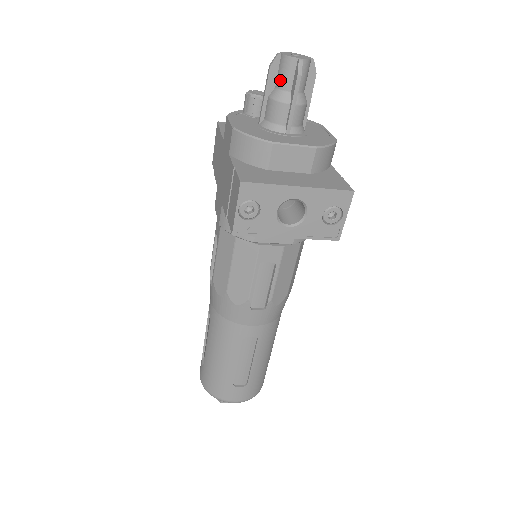
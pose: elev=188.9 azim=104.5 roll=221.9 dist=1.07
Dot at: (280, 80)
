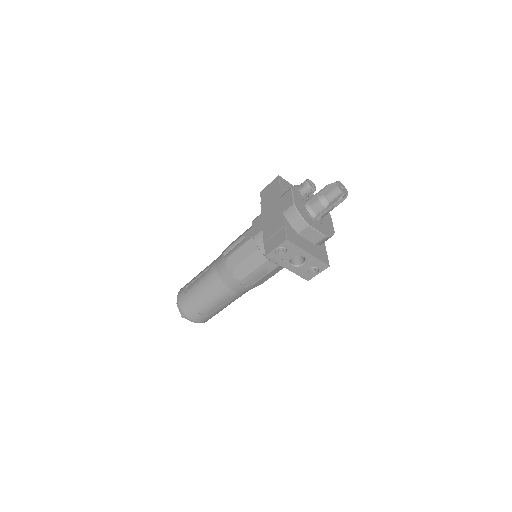
Dot at: (328, 194)
